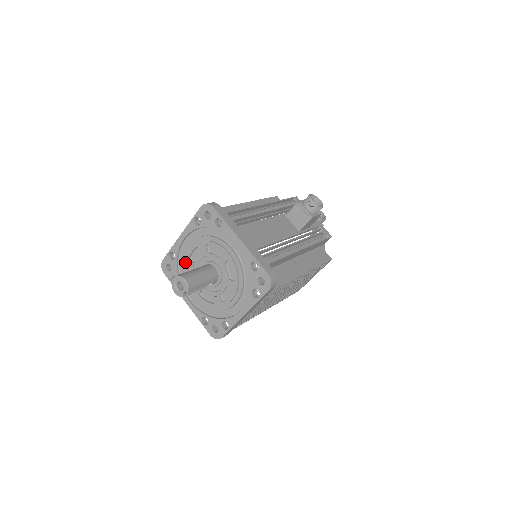
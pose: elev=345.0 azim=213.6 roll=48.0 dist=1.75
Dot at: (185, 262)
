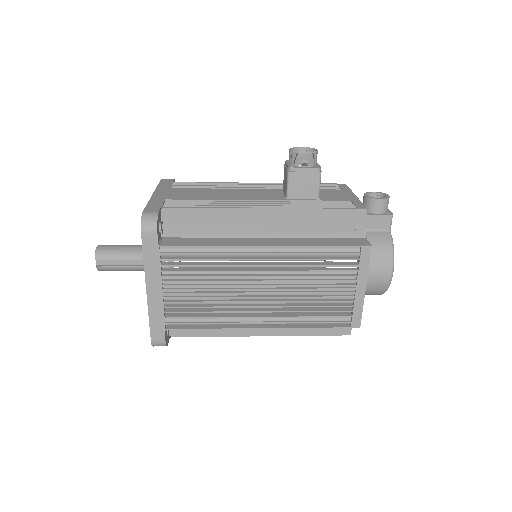
Dot at: occluded
